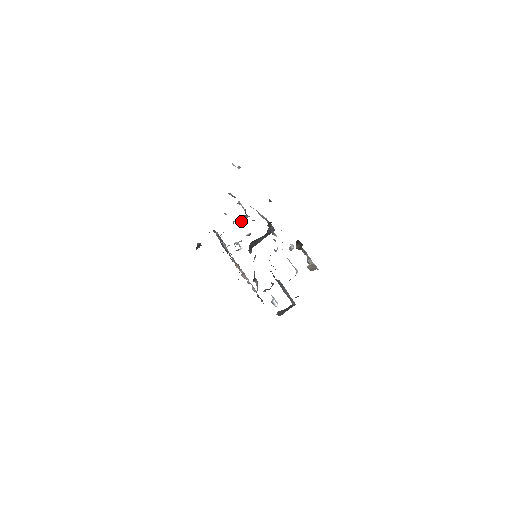
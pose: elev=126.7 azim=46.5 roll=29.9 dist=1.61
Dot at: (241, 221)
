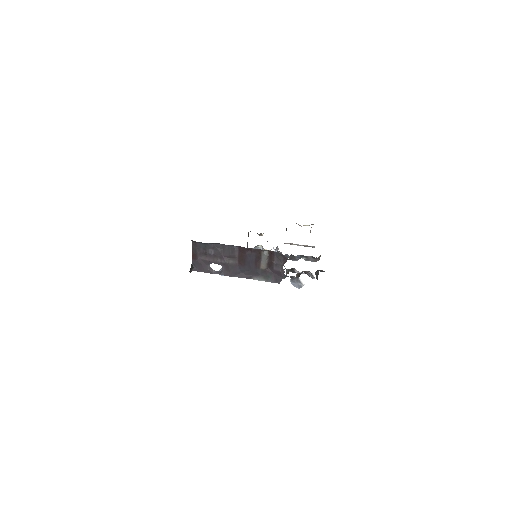
Dot at: occluded
